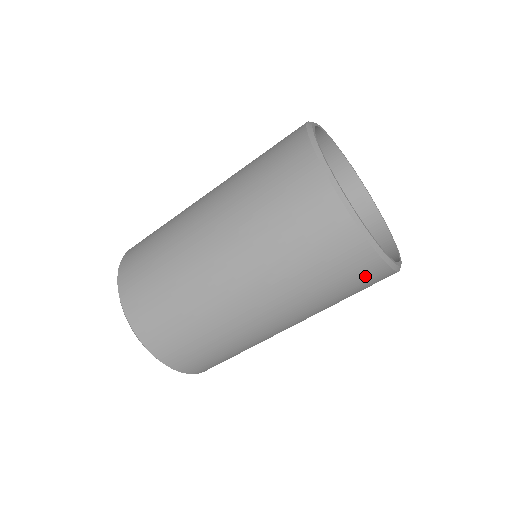
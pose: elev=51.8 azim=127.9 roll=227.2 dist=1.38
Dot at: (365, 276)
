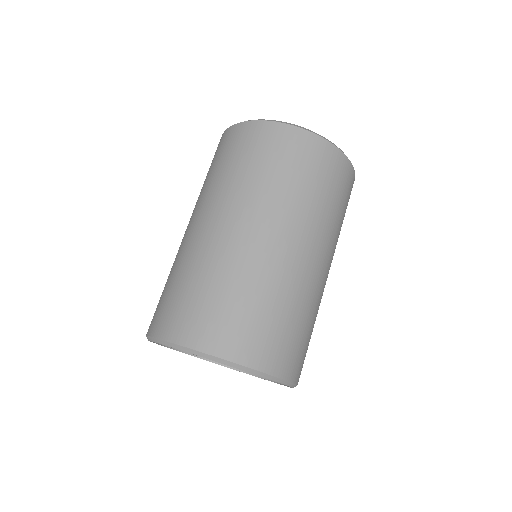
Dot at: (286, 144)
